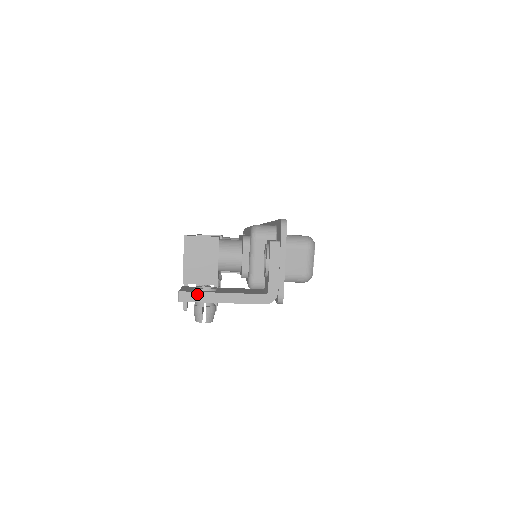
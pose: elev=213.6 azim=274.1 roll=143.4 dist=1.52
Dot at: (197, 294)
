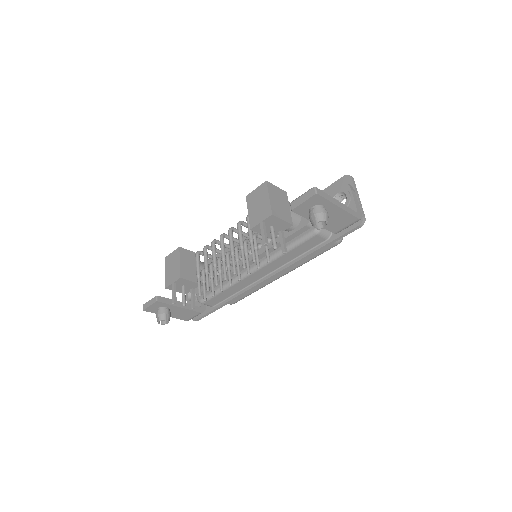
Dot at: (325, 194)
